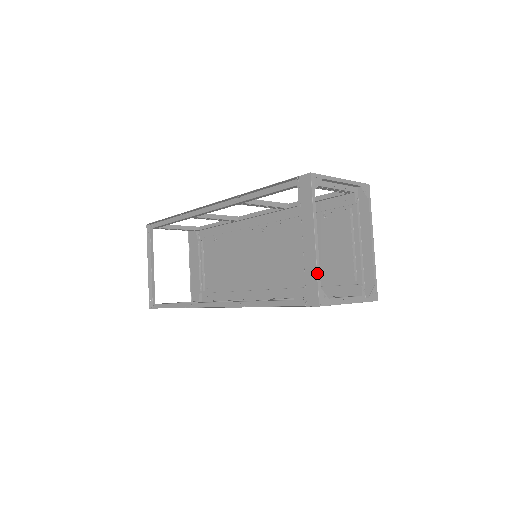
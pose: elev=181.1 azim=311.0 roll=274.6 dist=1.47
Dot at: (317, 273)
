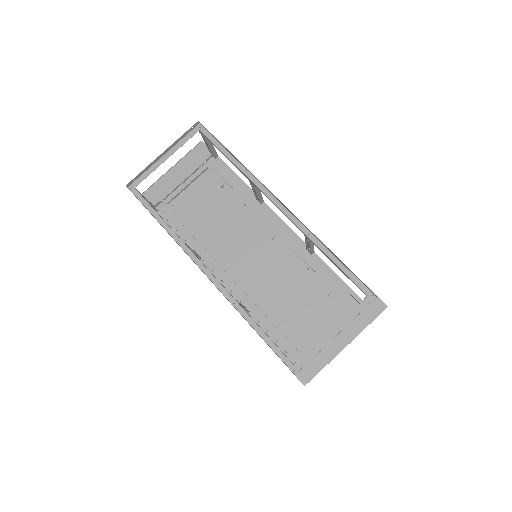
Dot at: occluded
